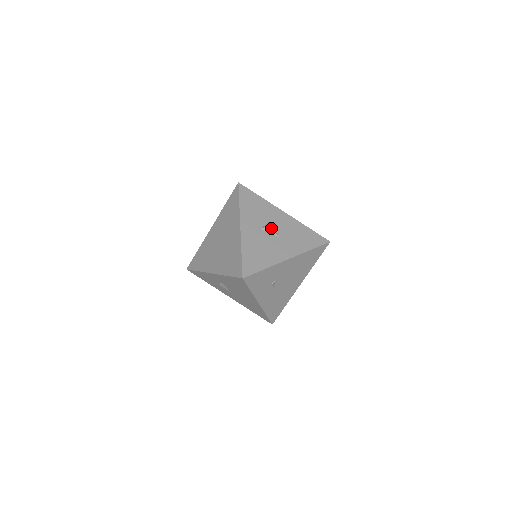
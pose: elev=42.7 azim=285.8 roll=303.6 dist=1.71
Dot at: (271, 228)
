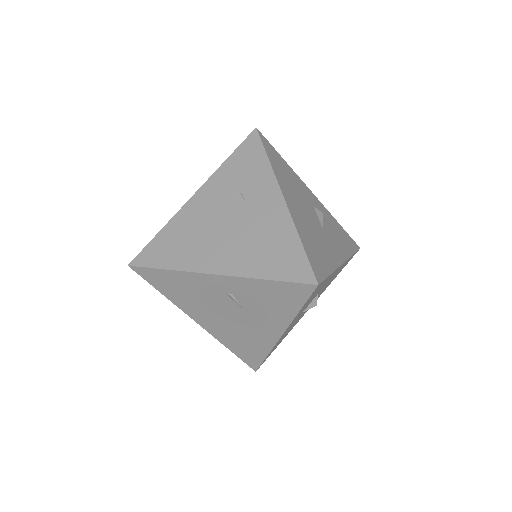
Dot at: (315, 305)
